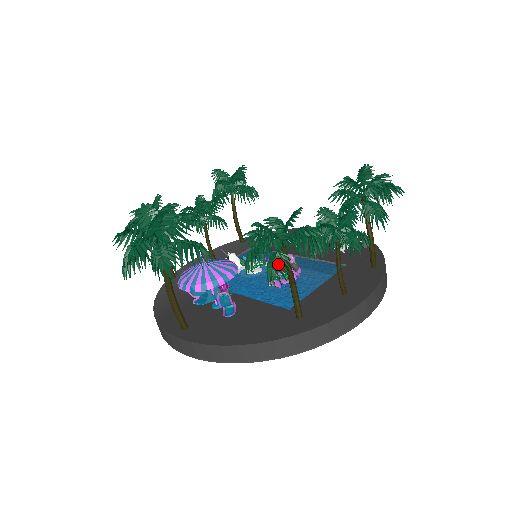
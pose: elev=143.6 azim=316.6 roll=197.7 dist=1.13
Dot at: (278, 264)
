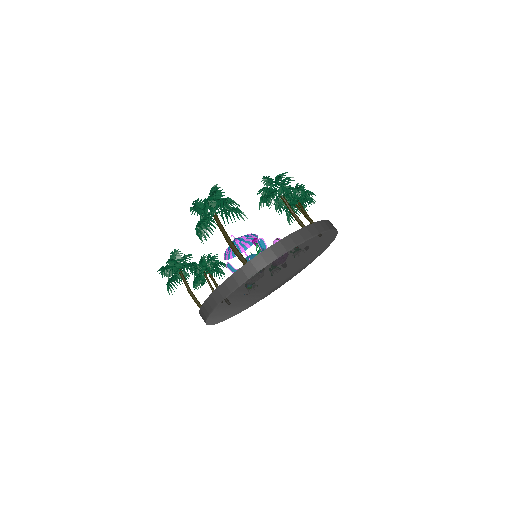
Dot at: (285, 187)
